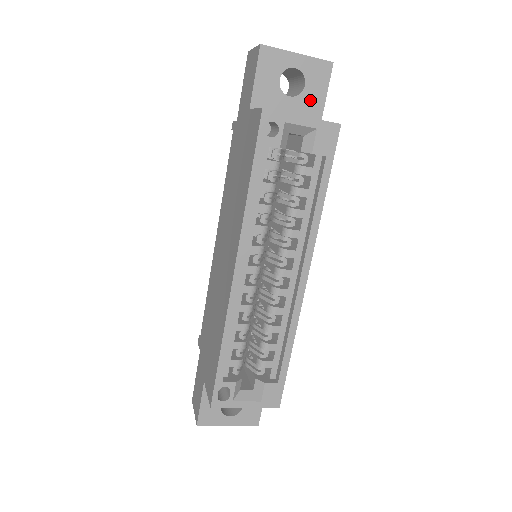
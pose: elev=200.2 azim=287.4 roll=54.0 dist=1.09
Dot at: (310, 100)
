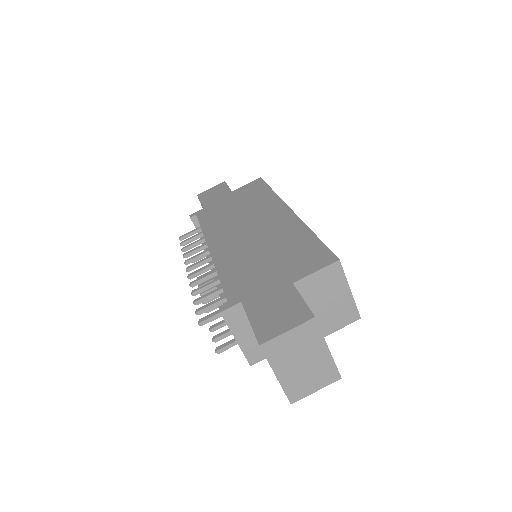
Dot at: occluded
